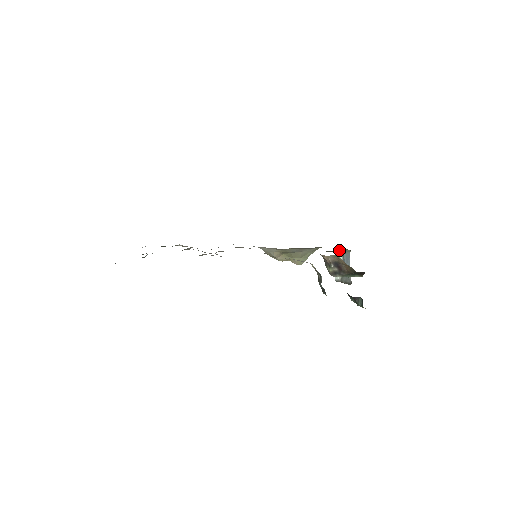
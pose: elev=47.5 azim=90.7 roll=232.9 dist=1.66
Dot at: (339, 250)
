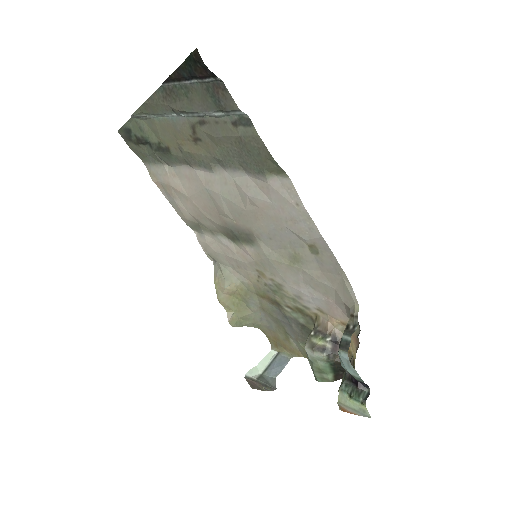
Dot at: (272, 349)
